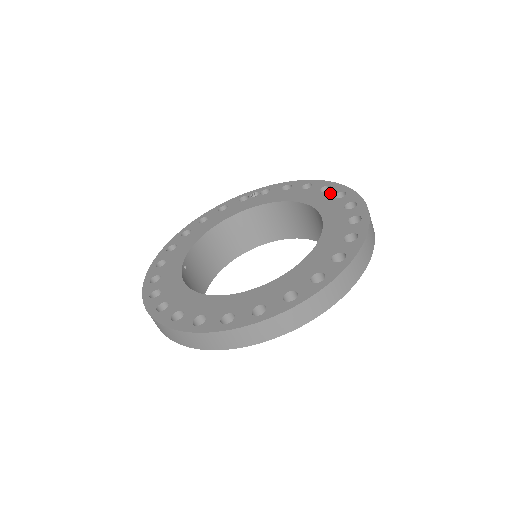
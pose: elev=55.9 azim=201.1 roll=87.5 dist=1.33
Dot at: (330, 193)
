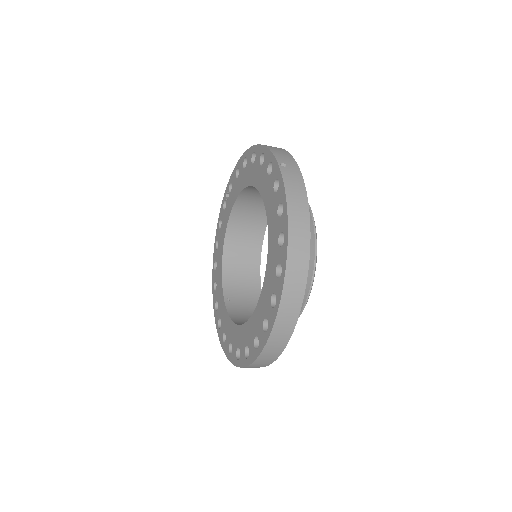
Dot at: (257, 162)
